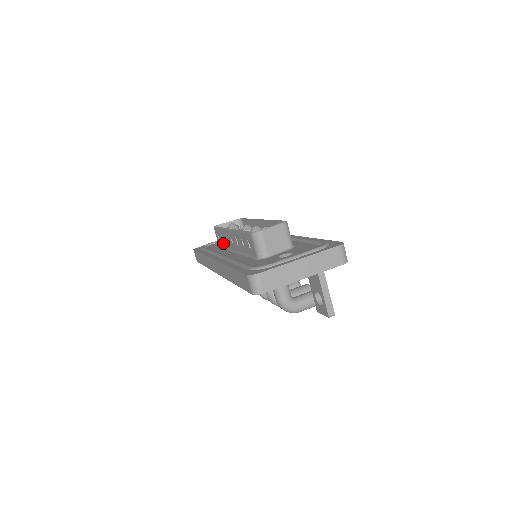
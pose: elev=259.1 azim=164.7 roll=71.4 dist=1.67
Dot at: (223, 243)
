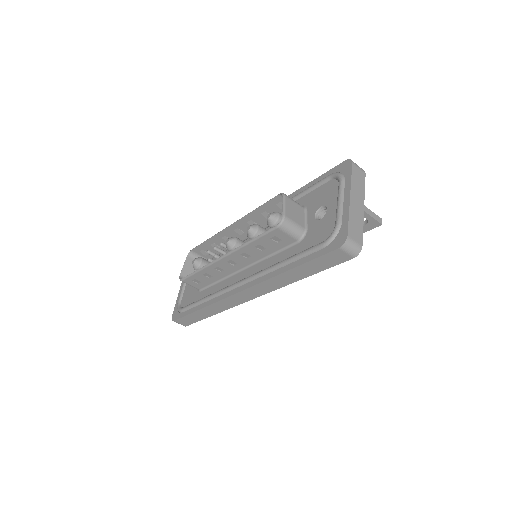
Dot at: (210, 280)
